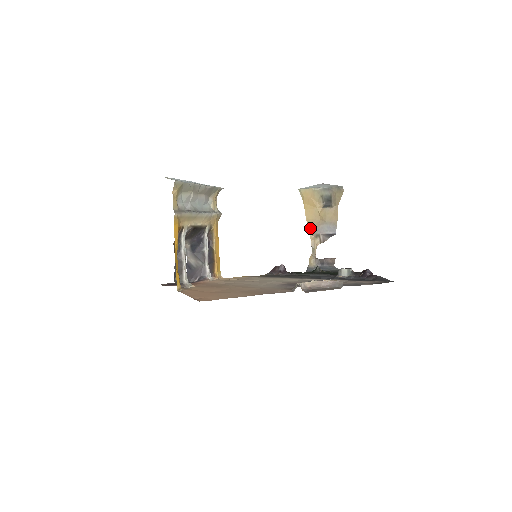
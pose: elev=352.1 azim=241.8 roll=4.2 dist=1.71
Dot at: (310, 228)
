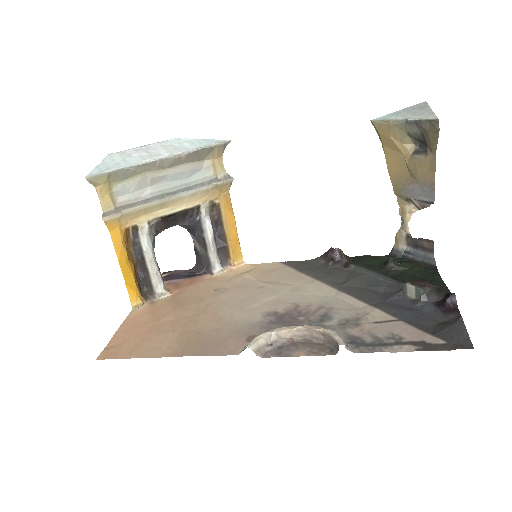
Dot at: (395, 186)
